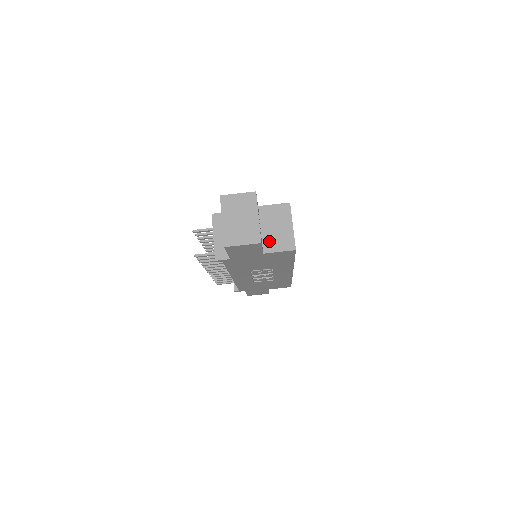
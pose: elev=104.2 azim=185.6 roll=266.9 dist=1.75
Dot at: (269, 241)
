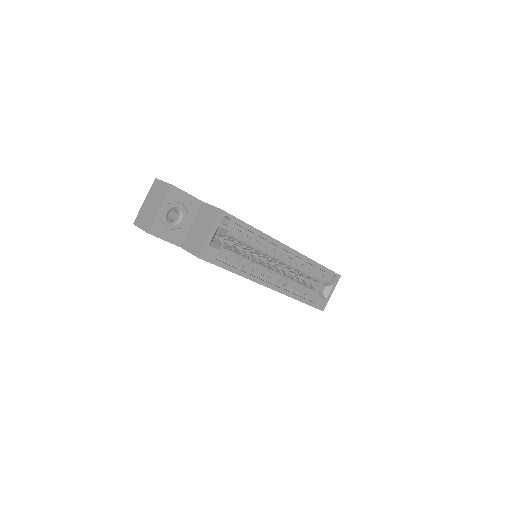
Dot at: (190, 238)
